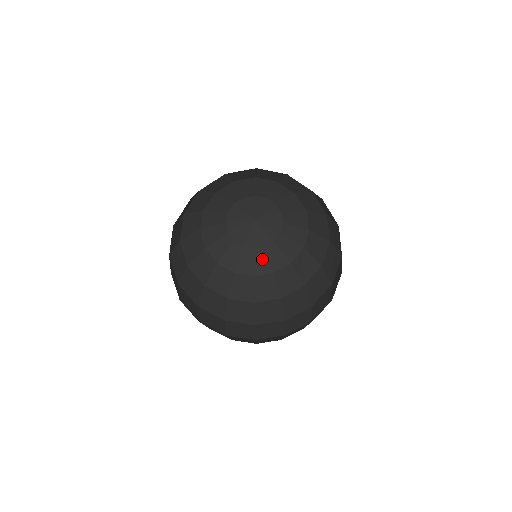
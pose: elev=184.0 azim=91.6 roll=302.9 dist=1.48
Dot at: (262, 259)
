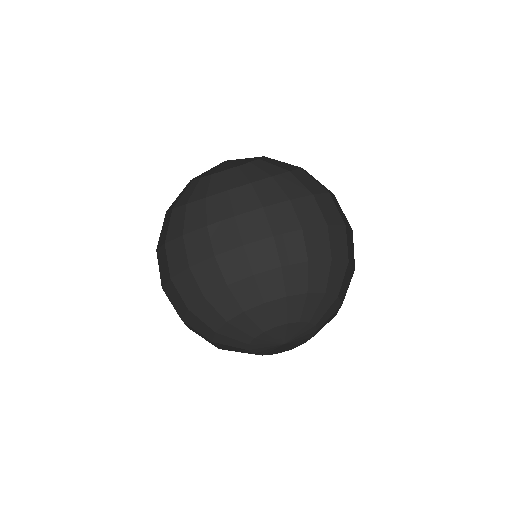
Dot at: (218, 182)
